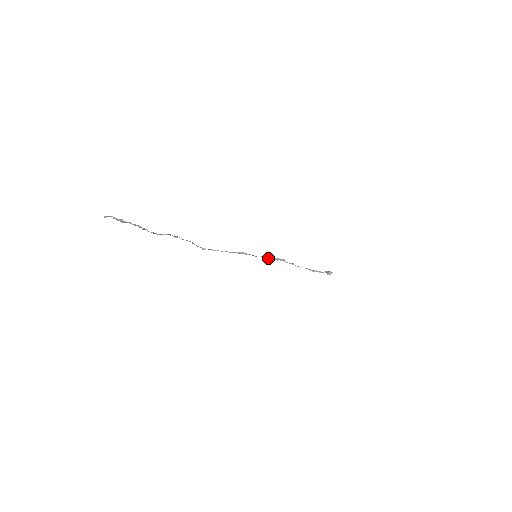
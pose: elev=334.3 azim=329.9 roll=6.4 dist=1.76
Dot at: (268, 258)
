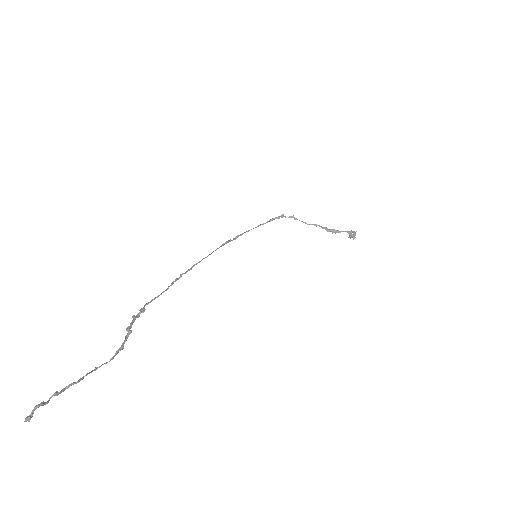
Dot at: (262, 224)
